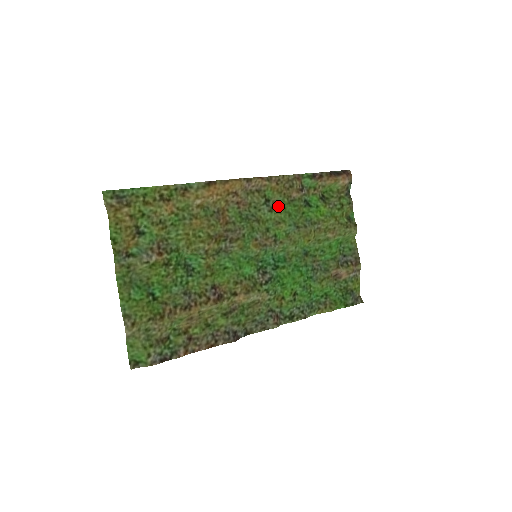
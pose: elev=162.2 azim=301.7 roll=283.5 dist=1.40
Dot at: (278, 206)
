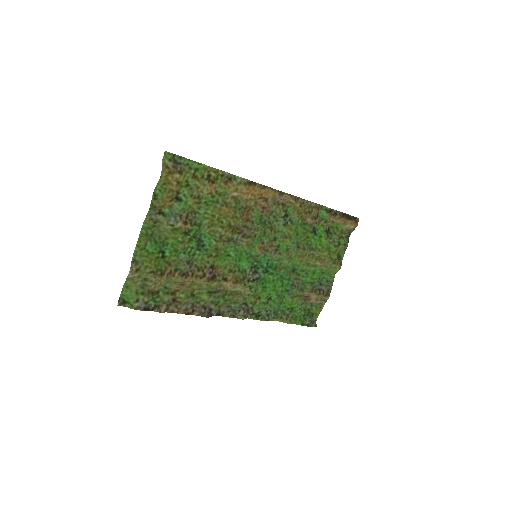
Dot at: (292, 223)
